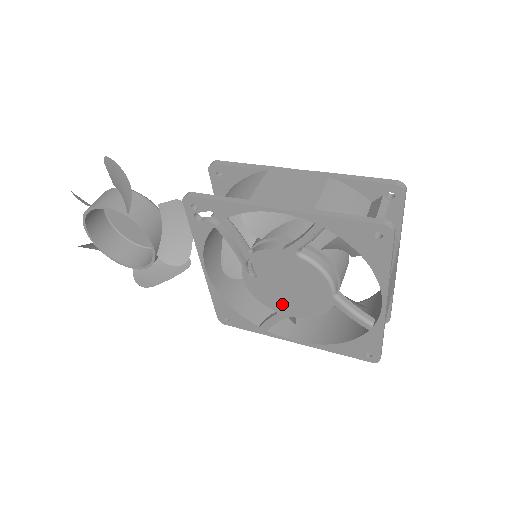
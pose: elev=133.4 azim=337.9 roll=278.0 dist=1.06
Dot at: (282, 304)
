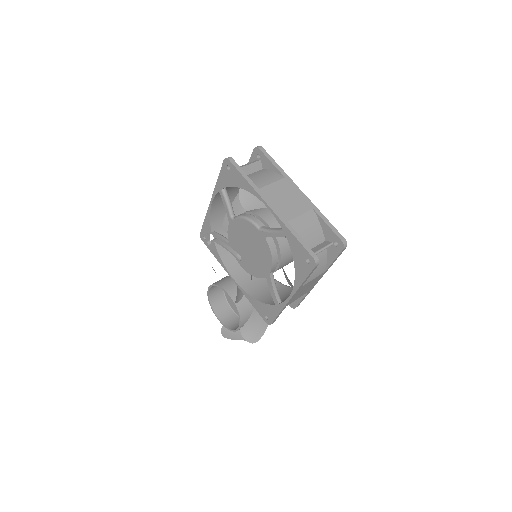
Dot at: (260, 267)
